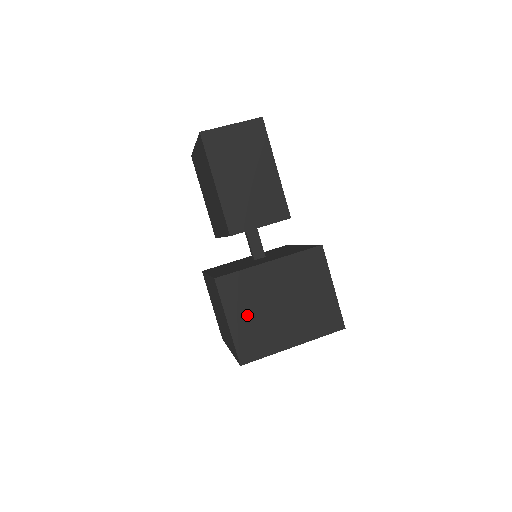
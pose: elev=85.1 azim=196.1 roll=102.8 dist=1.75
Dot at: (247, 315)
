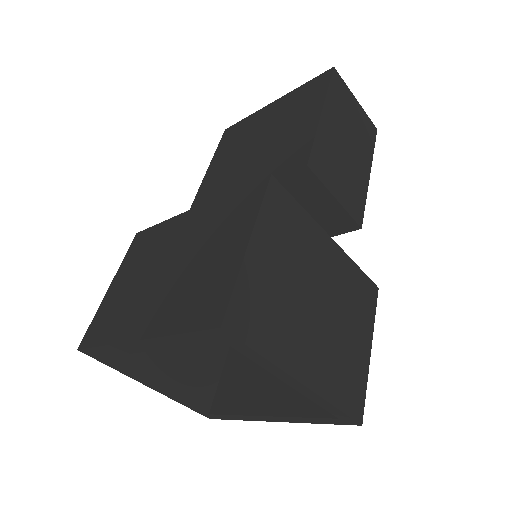
Dot at: (276, 264)
